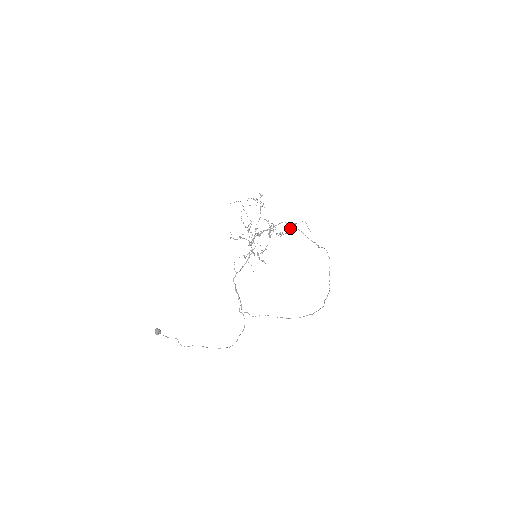
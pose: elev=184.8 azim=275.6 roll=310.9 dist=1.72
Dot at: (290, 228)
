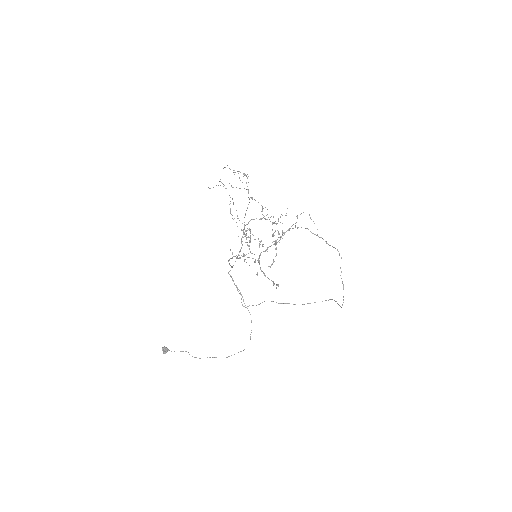
Dot at: occluded
